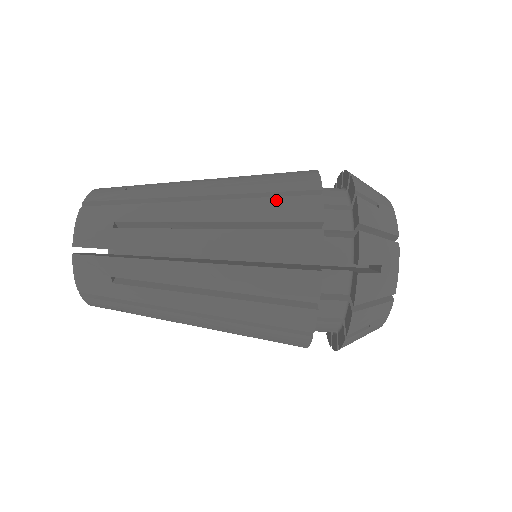
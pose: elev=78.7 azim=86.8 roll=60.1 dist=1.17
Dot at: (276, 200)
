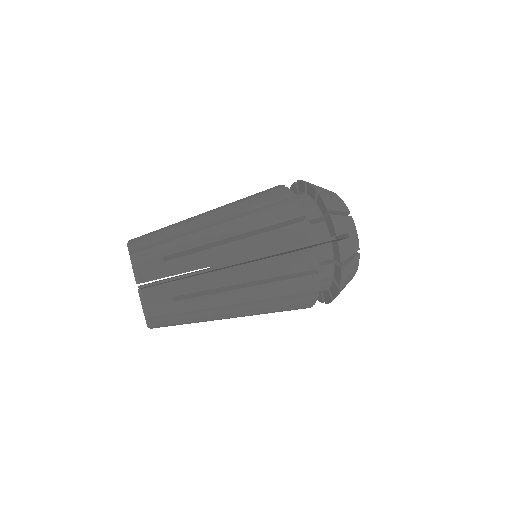
Dot at: occluded
